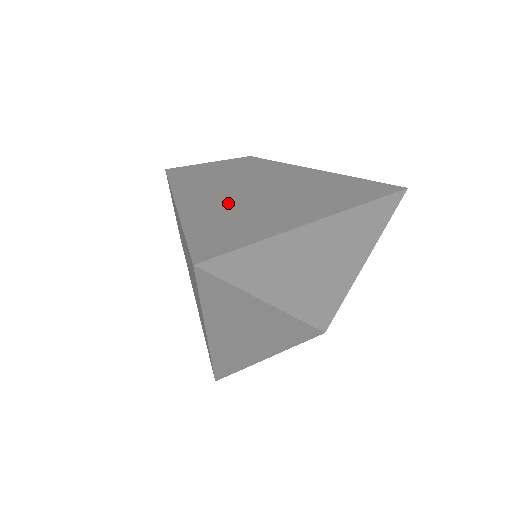
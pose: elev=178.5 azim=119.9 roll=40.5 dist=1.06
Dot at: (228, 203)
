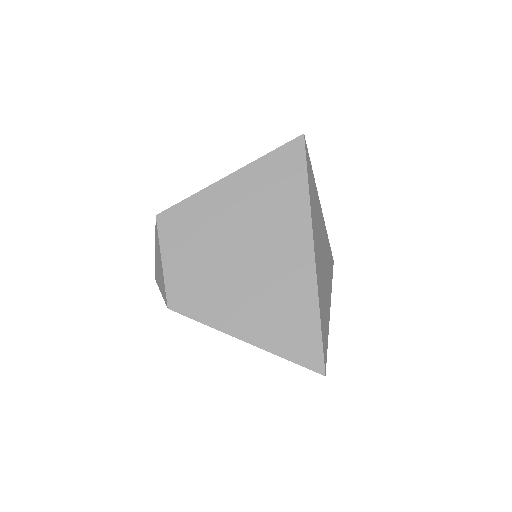
Dot at: occluded
